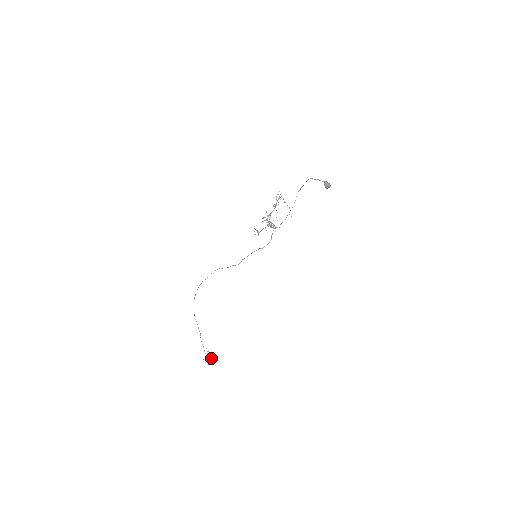
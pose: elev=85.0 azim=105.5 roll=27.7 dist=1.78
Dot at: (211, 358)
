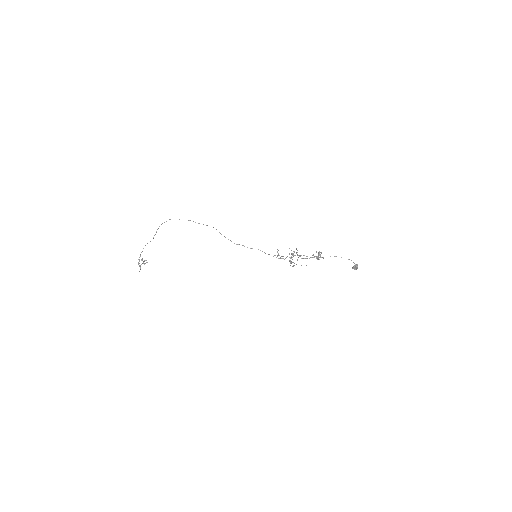
Dot at: (144, 264)
